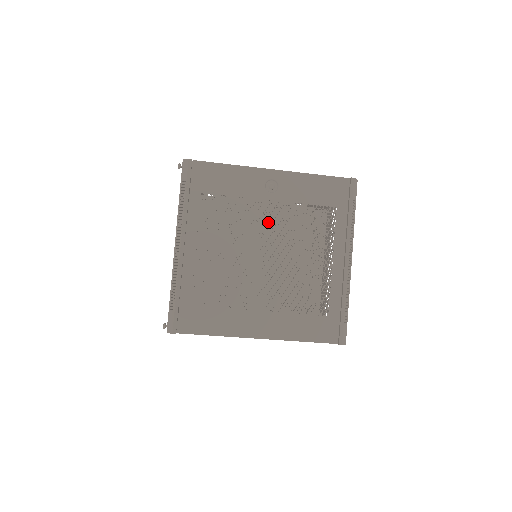
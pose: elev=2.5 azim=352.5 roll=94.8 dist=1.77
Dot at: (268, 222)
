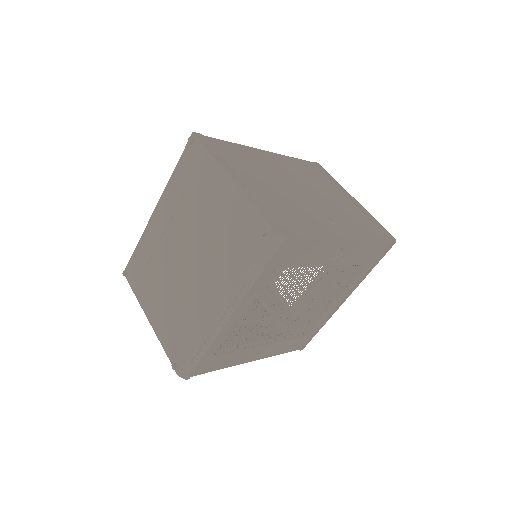
Dot at: occluded
